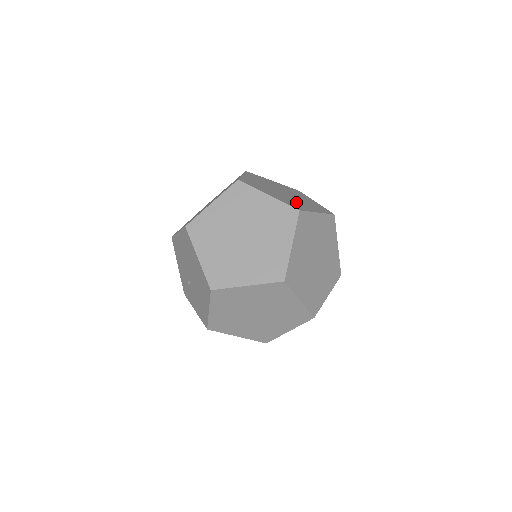
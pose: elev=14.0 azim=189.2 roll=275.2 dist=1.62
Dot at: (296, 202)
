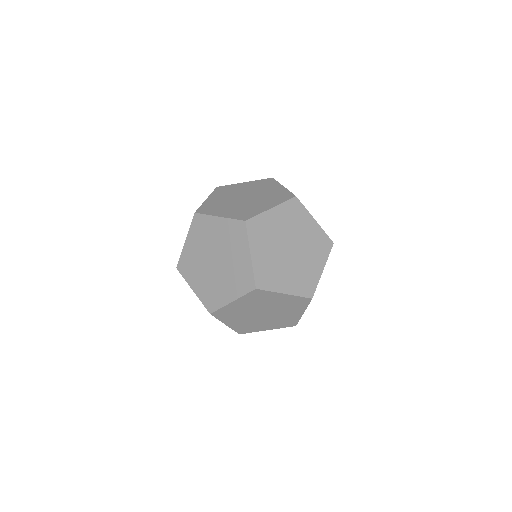
Dot at: (251, 207)
